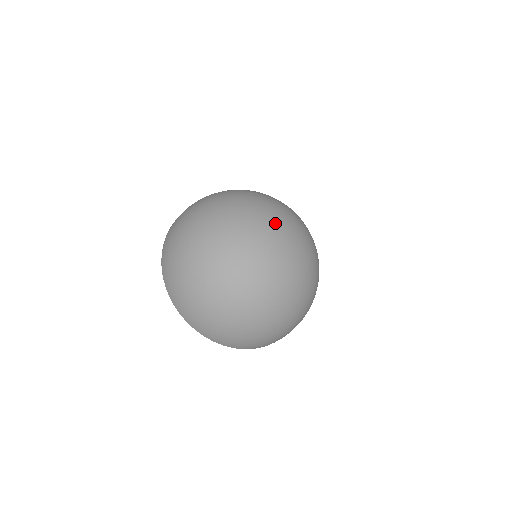
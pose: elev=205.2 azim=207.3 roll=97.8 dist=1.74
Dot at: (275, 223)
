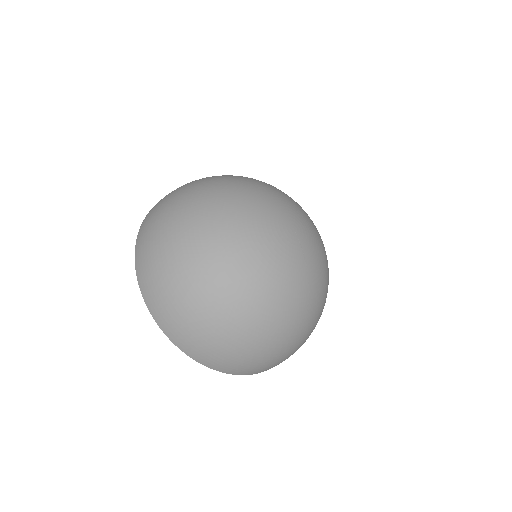
Dot at: (280, 213)
